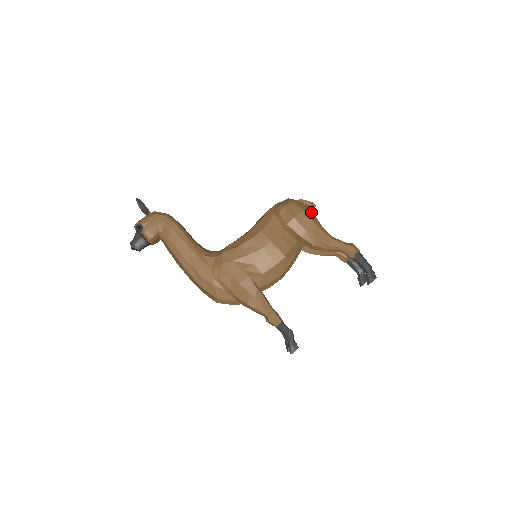
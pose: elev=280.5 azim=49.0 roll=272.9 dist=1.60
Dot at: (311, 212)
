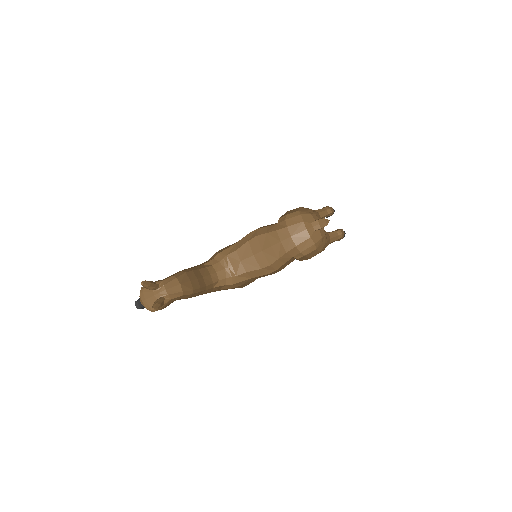
Dot at: (326, 244)
